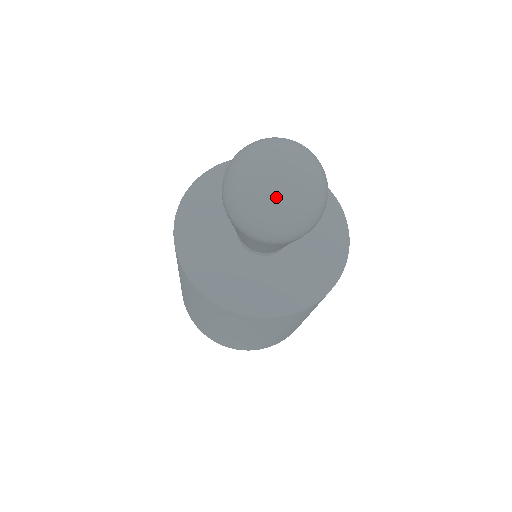
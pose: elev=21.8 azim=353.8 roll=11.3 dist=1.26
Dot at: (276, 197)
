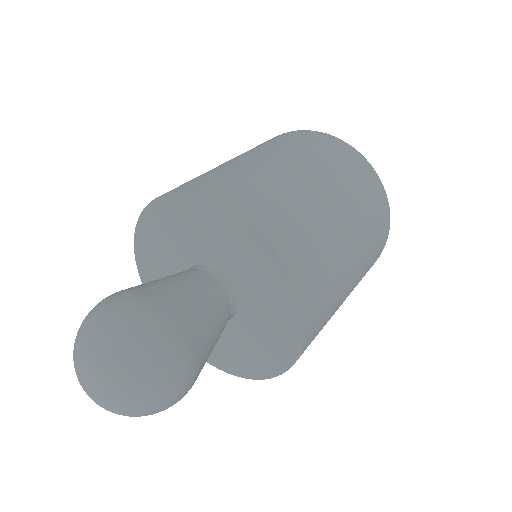
Dot at: occluded
